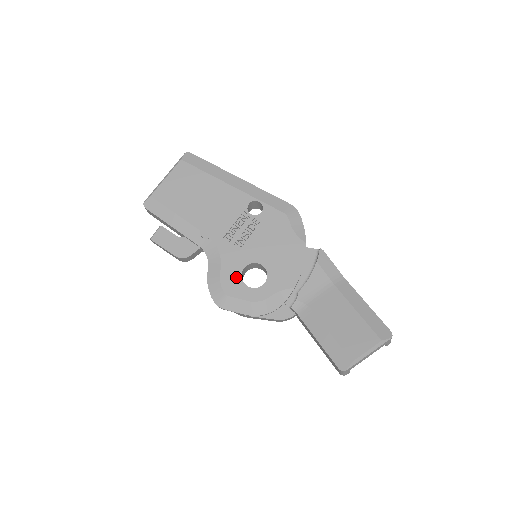
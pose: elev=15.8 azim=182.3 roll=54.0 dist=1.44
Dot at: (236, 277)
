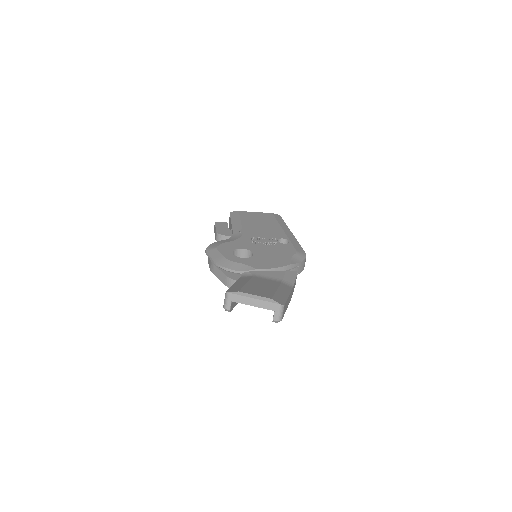
Dot at: (232, 248)
